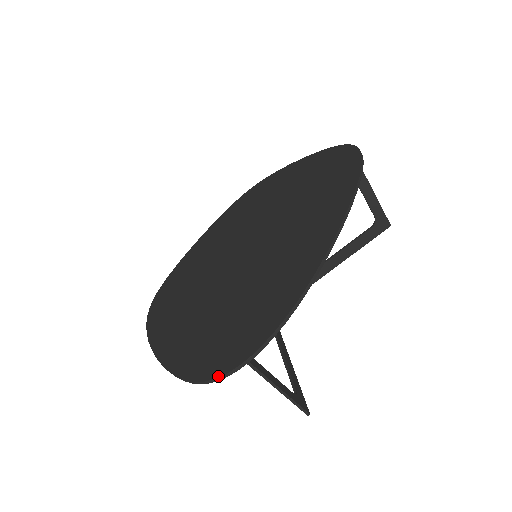
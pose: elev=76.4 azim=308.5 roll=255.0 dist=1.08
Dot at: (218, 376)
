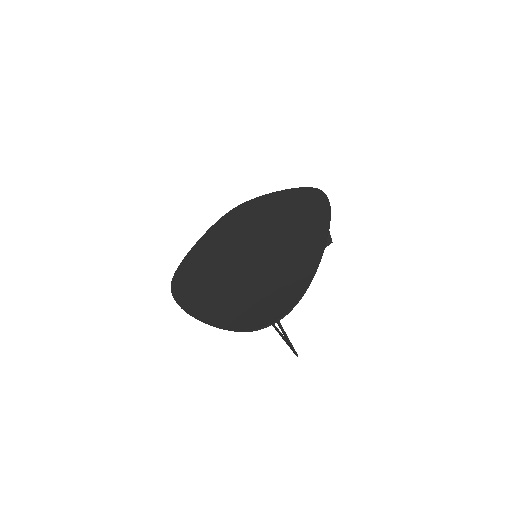
Dot at: (264, 326)
